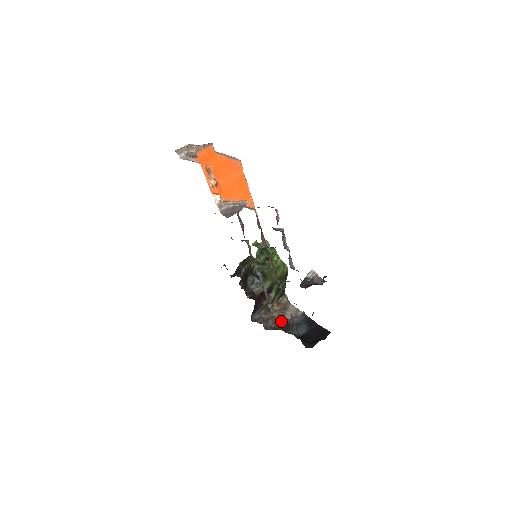
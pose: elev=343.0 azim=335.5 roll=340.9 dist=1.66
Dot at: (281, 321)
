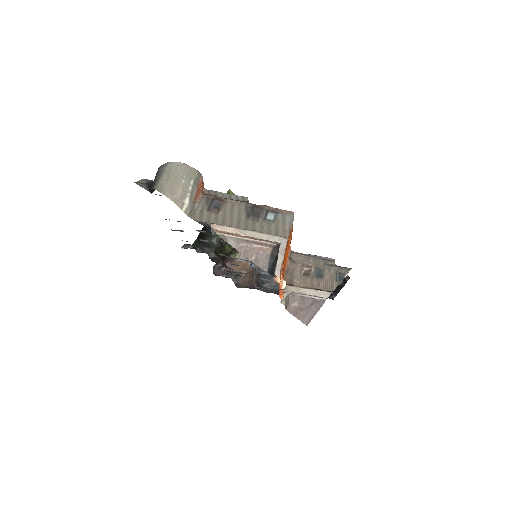
Dot at: (248, 268)
